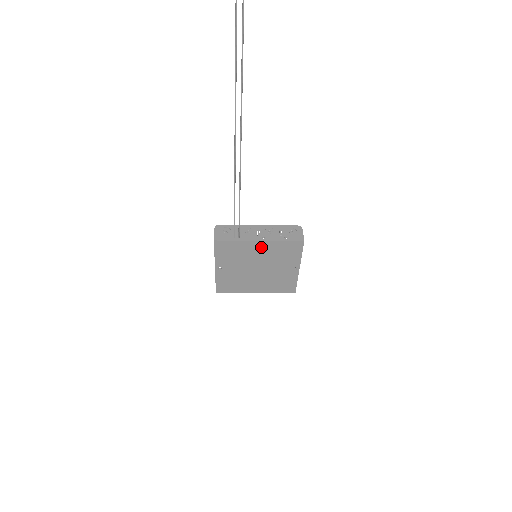
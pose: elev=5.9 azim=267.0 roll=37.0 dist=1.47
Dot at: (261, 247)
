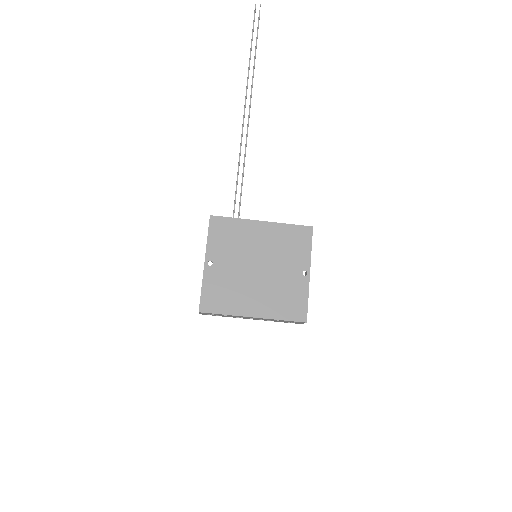
Dot at: (263, 231)
